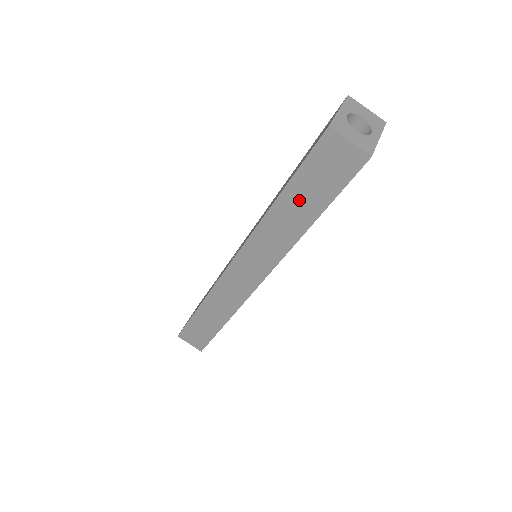
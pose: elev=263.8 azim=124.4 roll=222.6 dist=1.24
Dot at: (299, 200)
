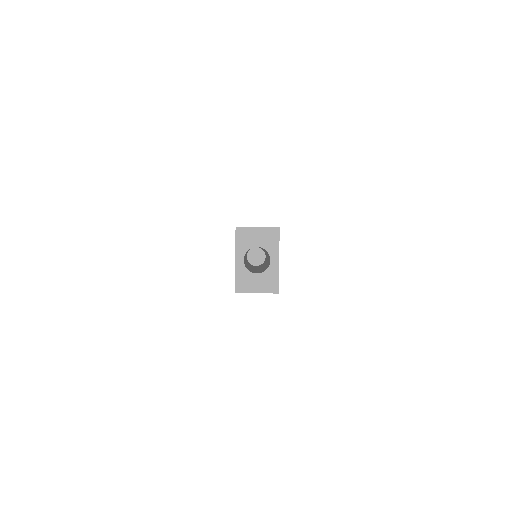
Dot at: occluded
